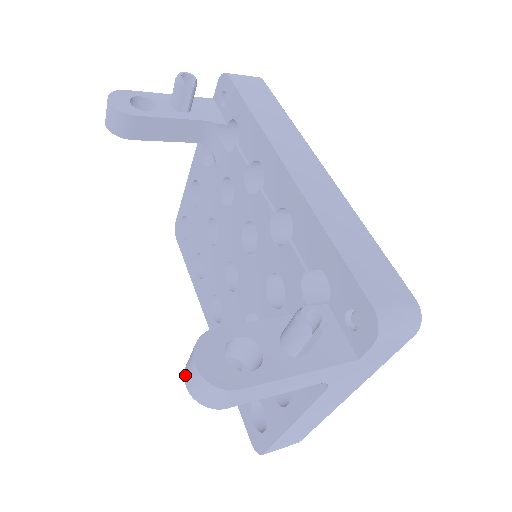
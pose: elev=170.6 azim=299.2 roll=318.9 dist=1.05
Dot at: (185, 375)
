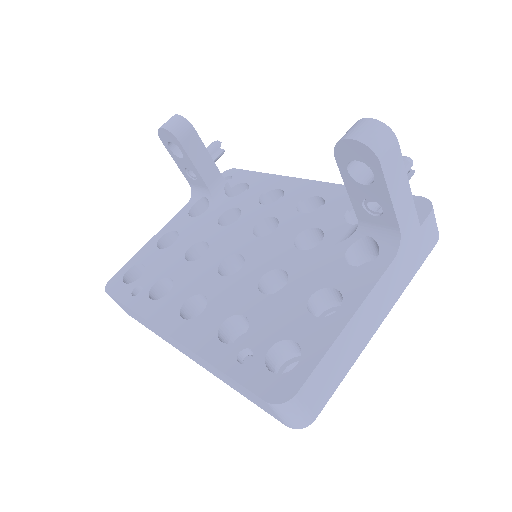
Dot at: (347, 135)
